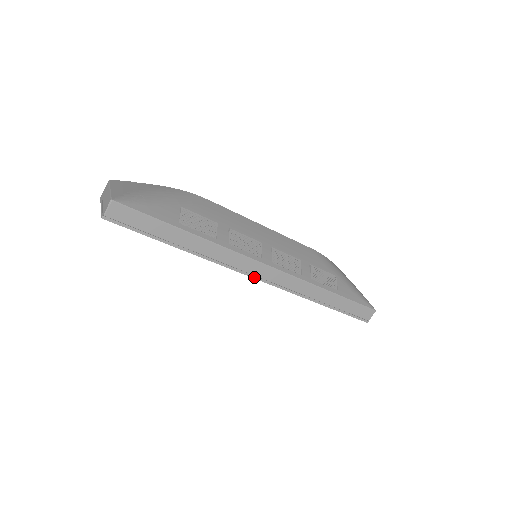
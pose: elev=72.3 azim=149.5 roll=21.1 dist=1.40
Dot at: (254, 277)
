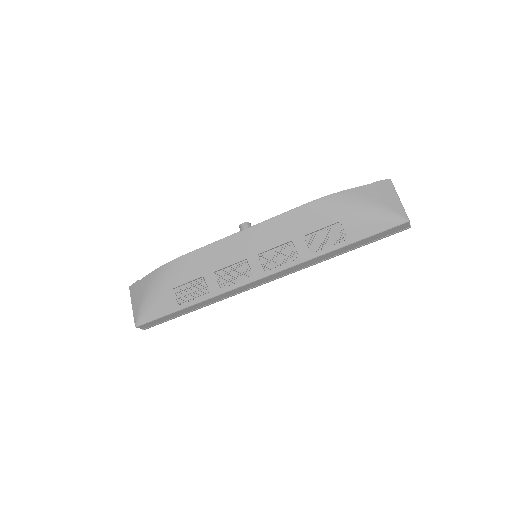
Dot at: occluded
